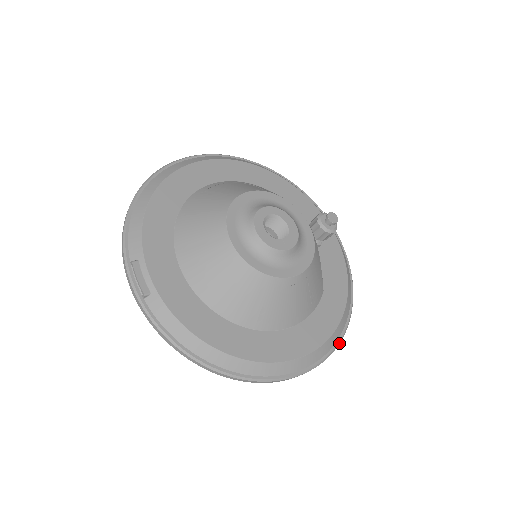
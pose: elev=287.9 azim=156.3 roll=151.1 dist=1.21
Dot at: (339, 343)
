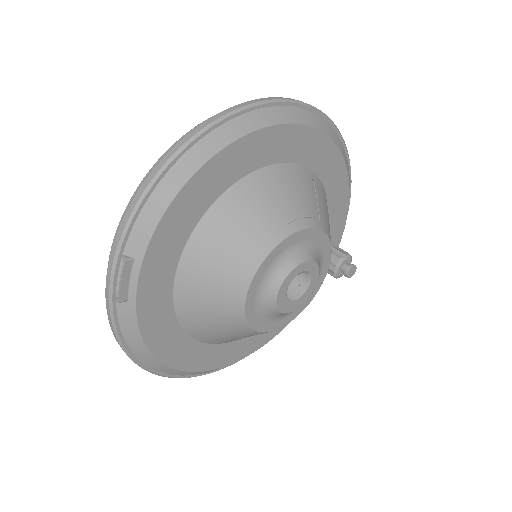
Dot at: occluded
